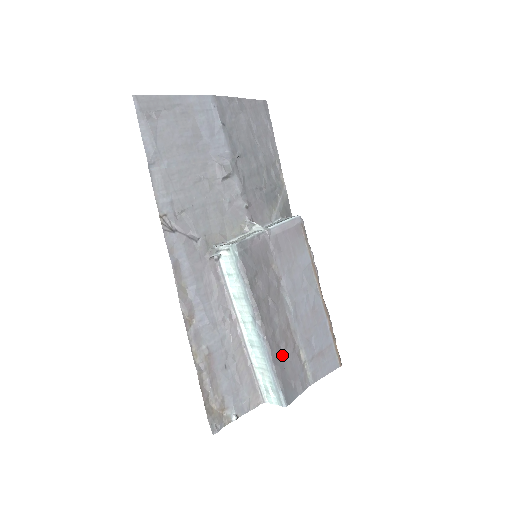
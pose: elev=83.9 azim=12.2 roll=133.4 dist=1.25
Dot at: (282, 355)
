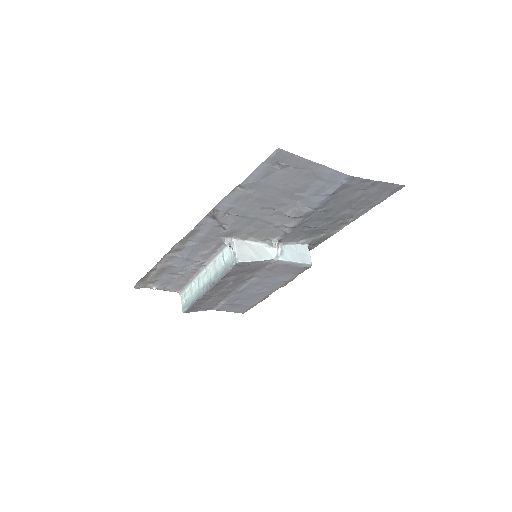
Dot at: (208, 299)
